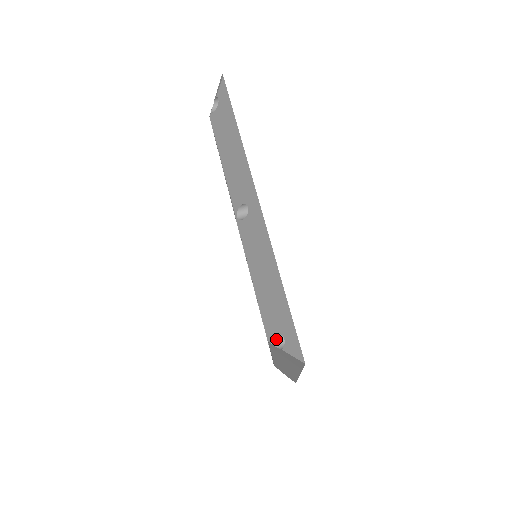
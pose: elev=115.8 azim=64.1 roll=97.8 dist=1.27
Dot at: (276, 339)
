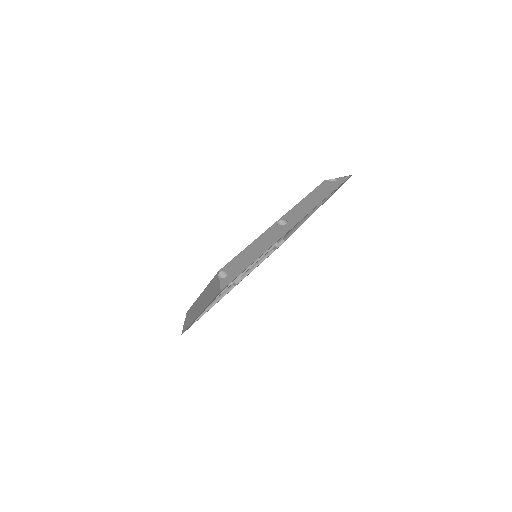
Dot at: (223, 274)
